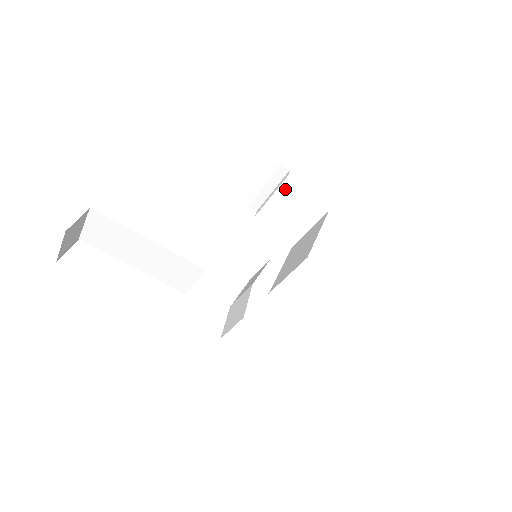
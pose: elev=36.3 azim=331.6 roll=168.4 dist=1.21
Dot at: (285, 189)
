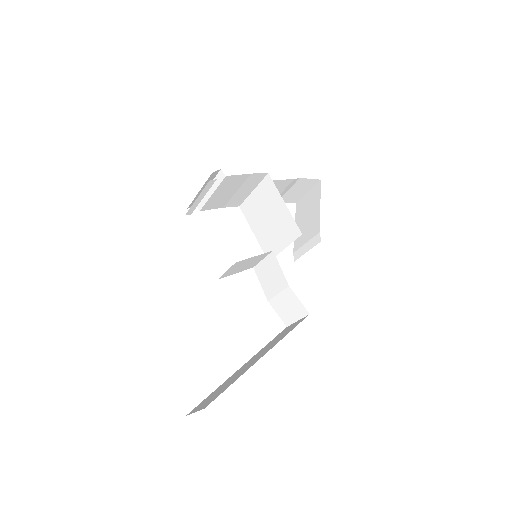
Dot at: (225, 184)
